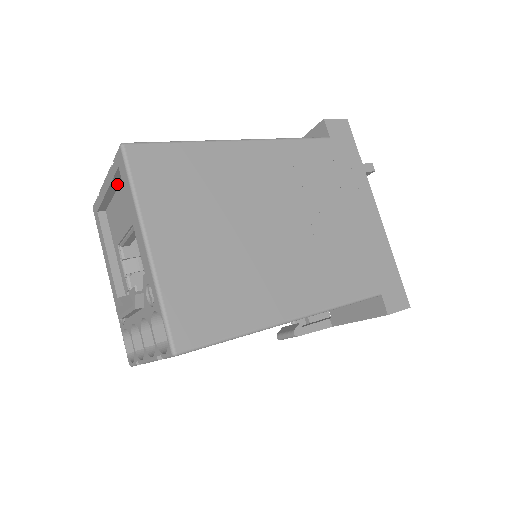
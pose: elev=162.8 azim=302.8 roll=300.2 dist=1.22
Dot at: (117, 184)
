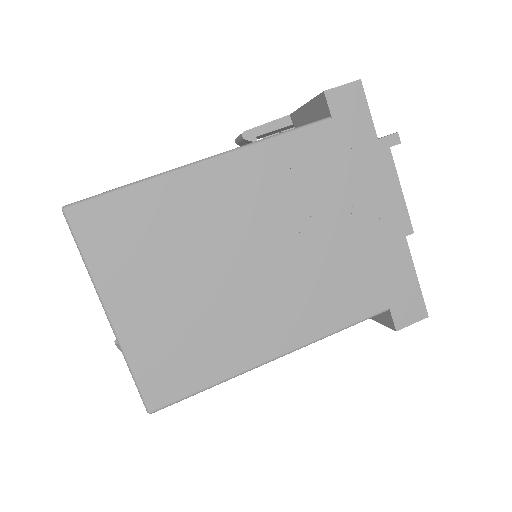
Dot at: occluded
